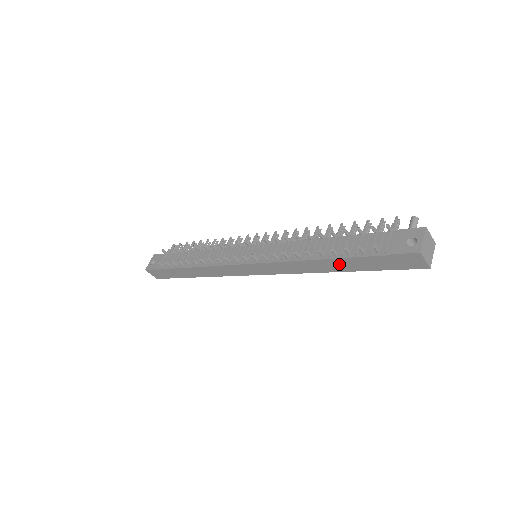
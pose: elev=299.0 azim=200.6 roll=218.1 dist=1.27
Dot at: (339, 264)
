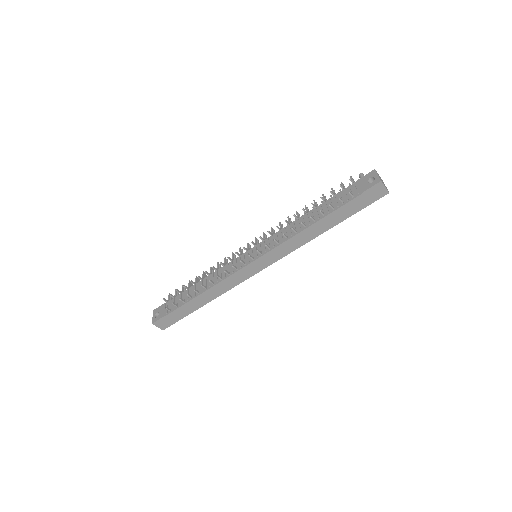
Dot at: (328, 221)
